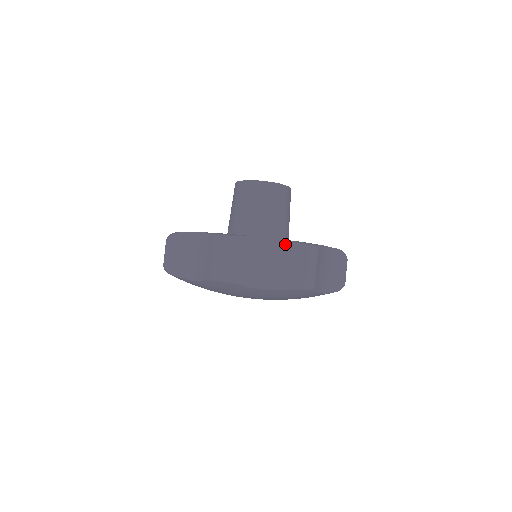
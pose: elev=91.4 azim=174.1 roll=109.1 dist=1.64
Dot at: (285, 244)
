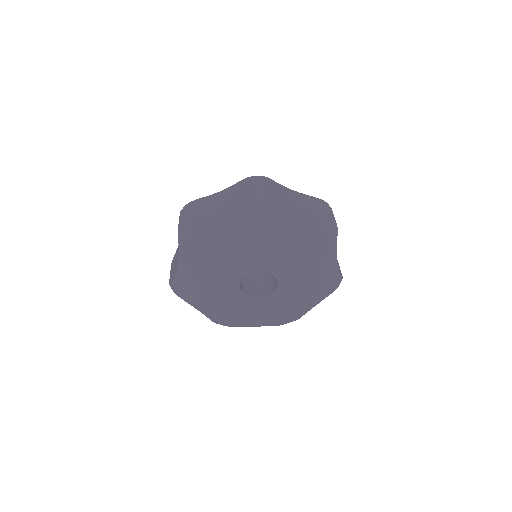
Dot at: (306, 197)
